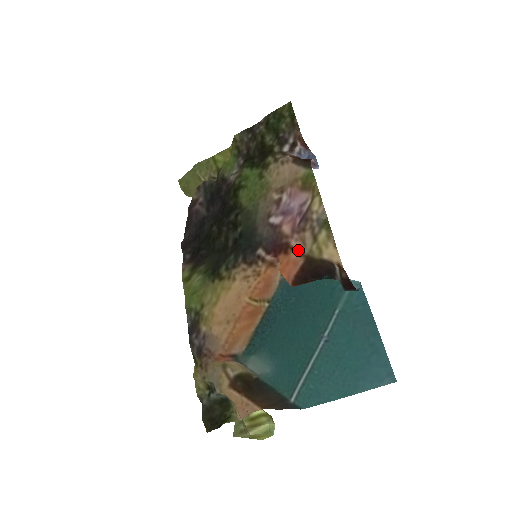
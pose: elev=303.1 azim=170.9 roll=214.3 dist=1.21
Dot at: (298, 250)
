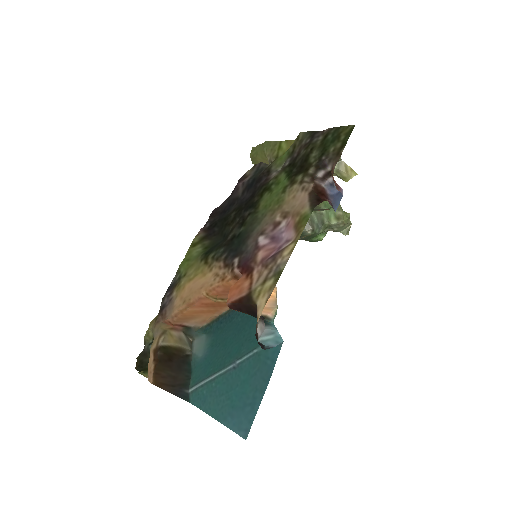
Dot at: (252, 281)
